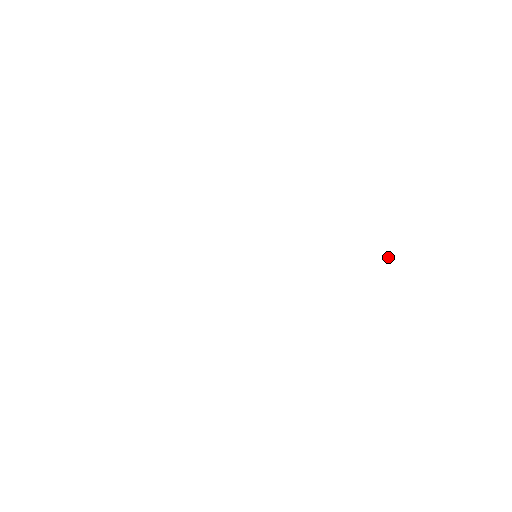
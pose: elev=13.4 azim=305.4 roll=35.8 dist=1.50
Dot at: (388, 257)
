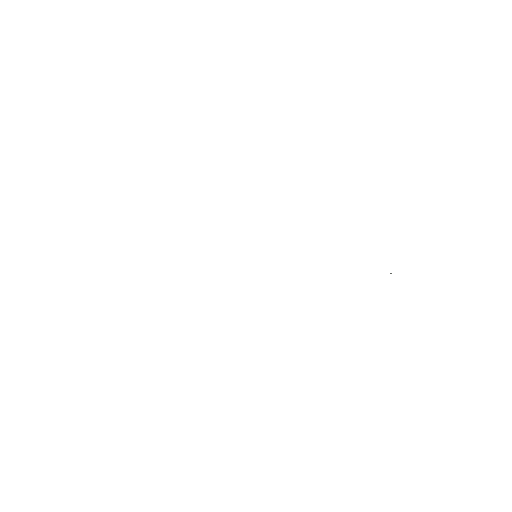
Dot at: occluded
